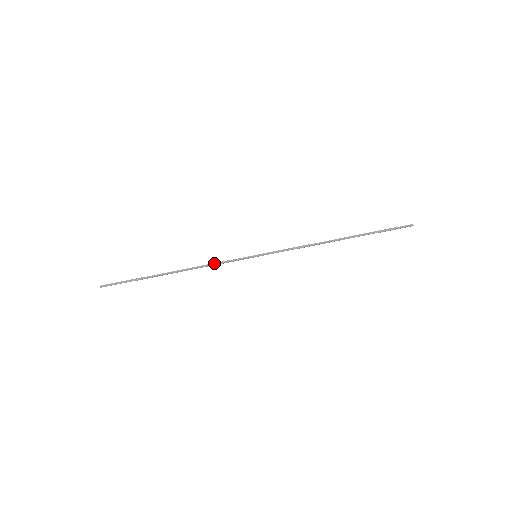
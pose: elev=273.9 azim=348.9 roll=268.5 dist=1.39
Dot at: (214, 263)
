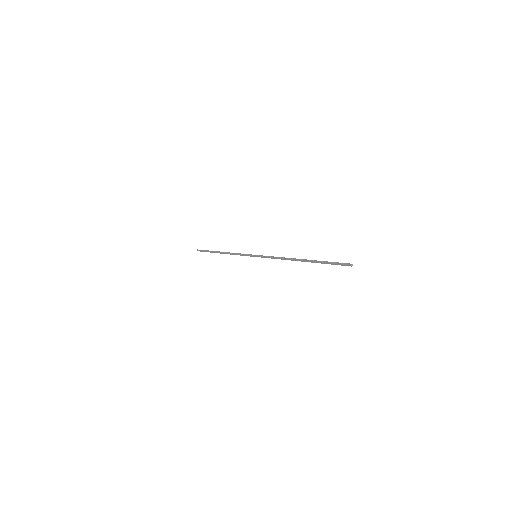
Dot at: (238, 253)
